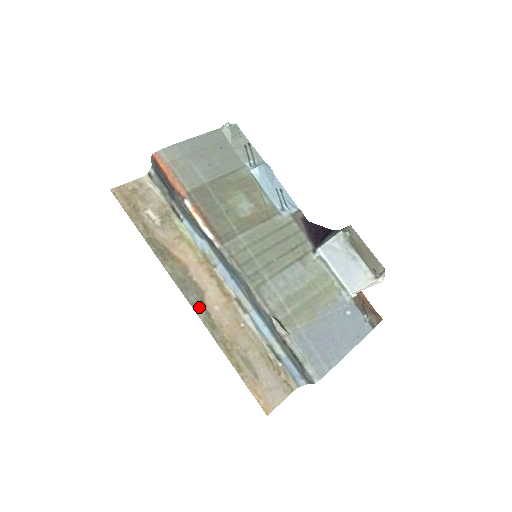
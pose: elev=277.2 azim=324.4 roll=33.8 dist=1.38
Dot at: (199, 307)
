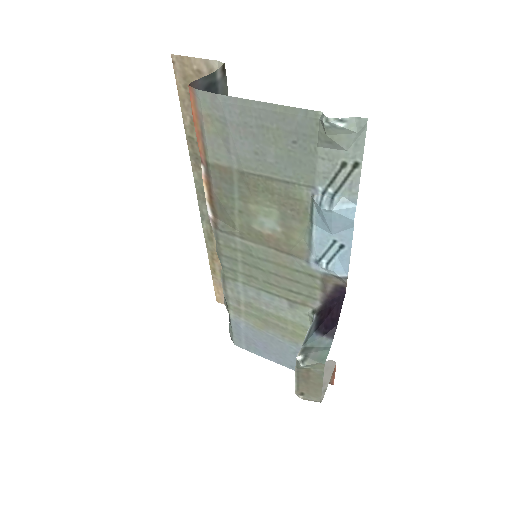
Dot at: (207, 220)
